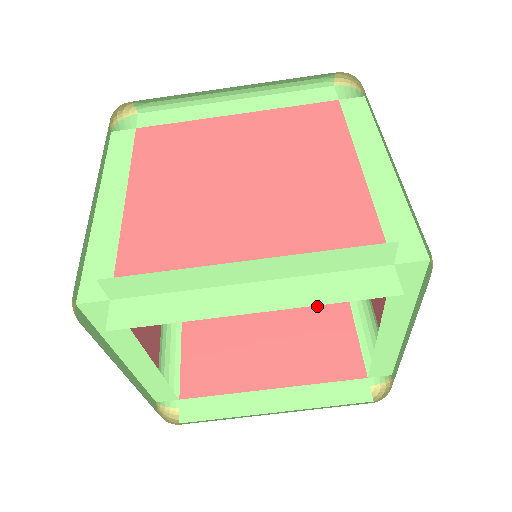
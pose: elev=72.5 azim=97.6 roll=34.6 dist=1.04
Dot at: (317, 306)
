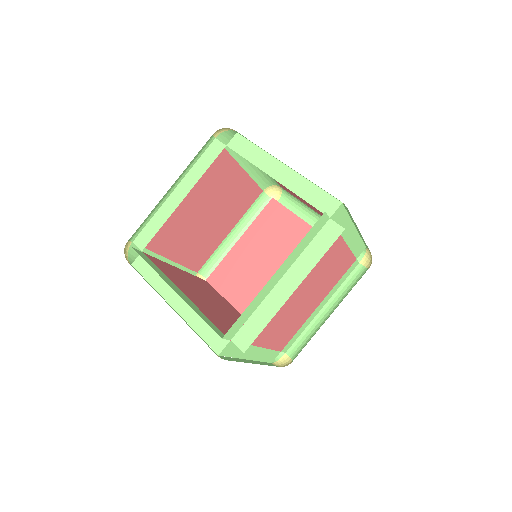
Dot at: occluded
